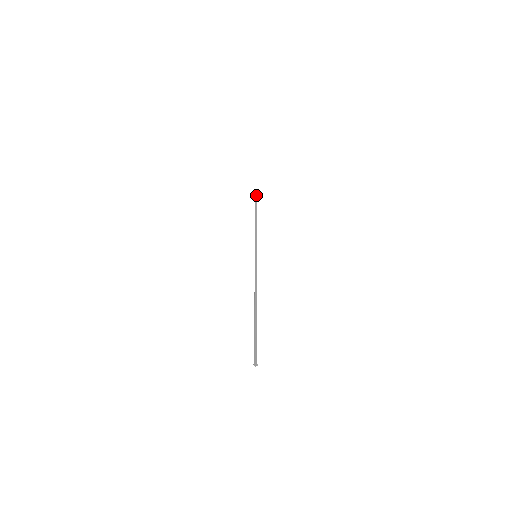
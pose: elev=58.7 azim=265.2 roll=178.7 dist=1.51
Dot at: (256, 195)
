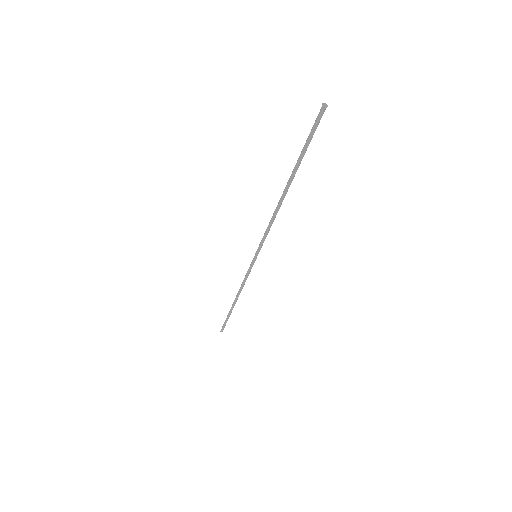
Dot at: occluded
